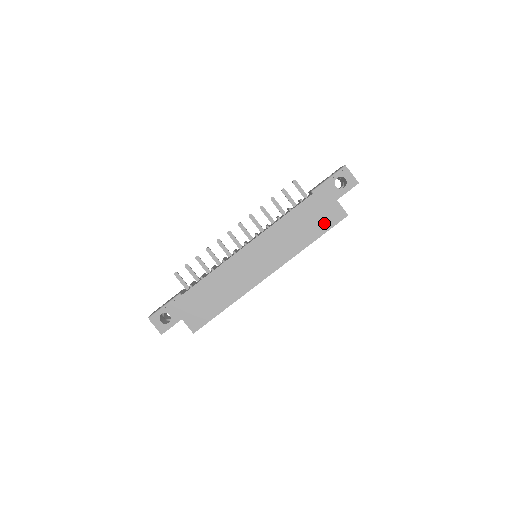
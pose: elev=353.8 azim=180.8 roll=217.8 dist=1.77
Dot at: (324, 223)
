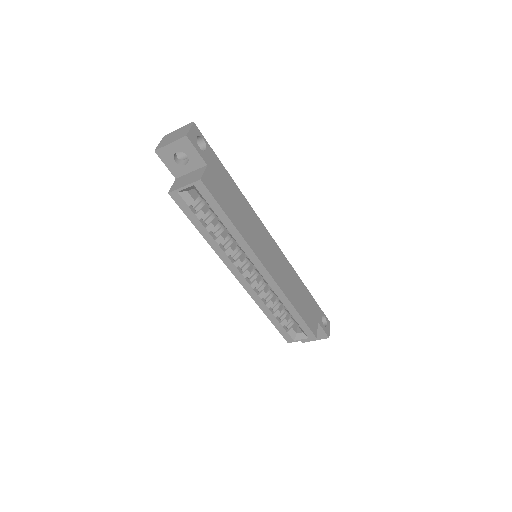
Dot at: (307, 316)
